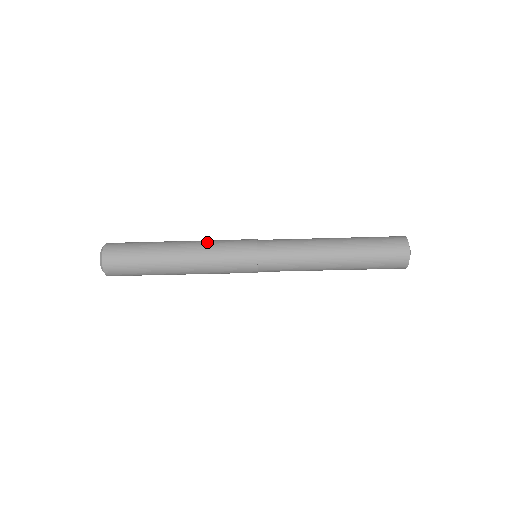
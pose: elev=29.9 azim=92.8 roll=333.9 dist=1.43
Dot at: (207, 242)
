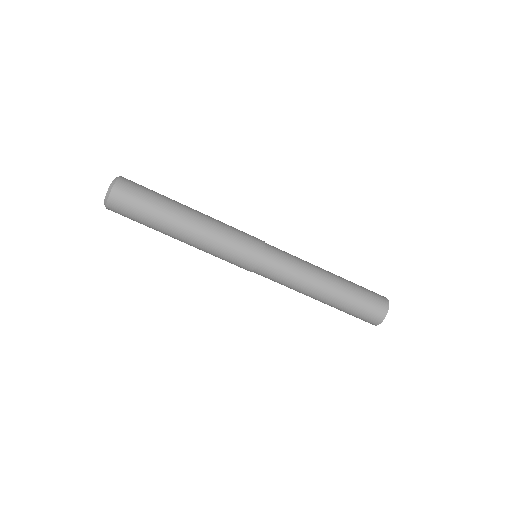
Dot at: occluded
